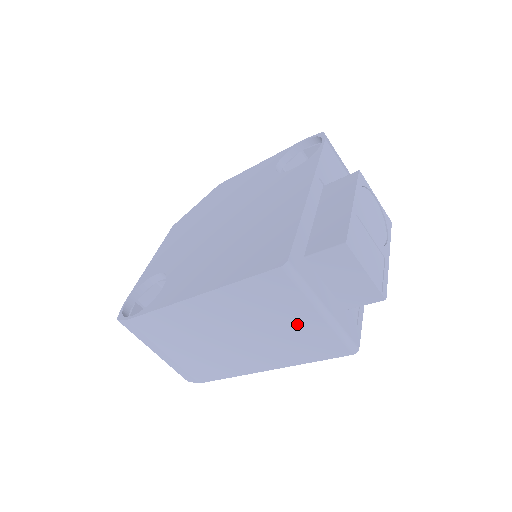
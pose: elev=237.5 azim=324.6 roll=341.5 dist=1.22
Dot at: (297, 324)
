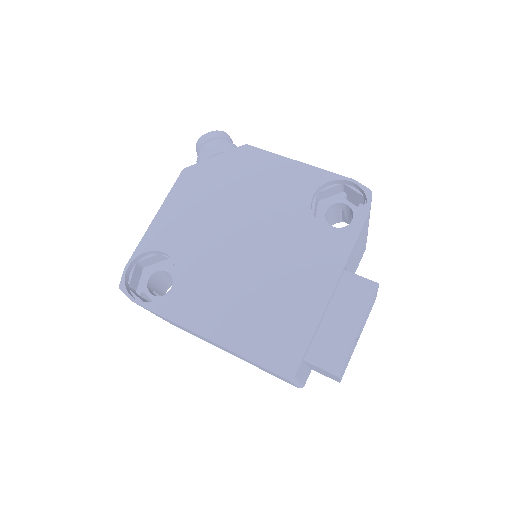
Dot at: (273, 374)
